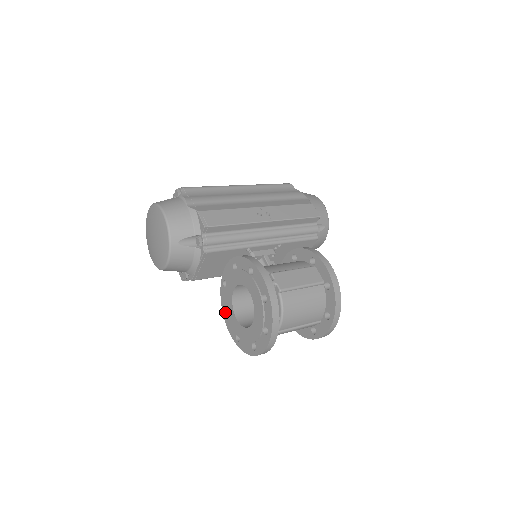
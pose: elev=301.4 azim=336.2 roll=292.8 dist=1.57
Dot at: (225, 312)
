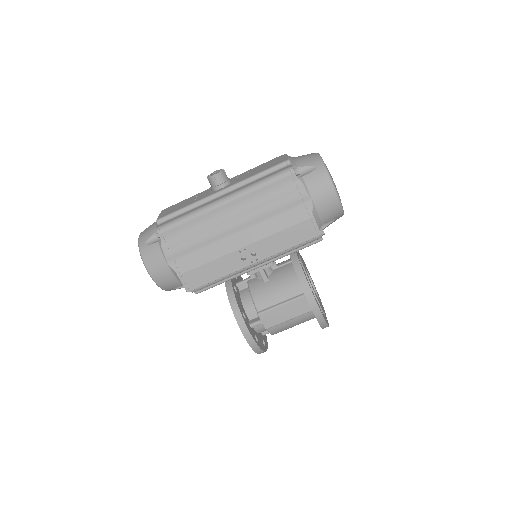
Dot at: occluded
